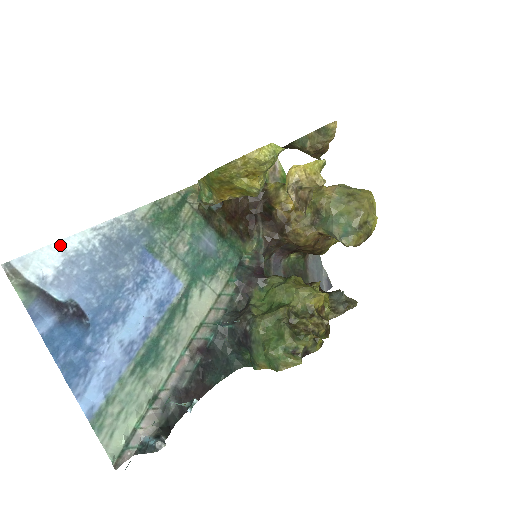
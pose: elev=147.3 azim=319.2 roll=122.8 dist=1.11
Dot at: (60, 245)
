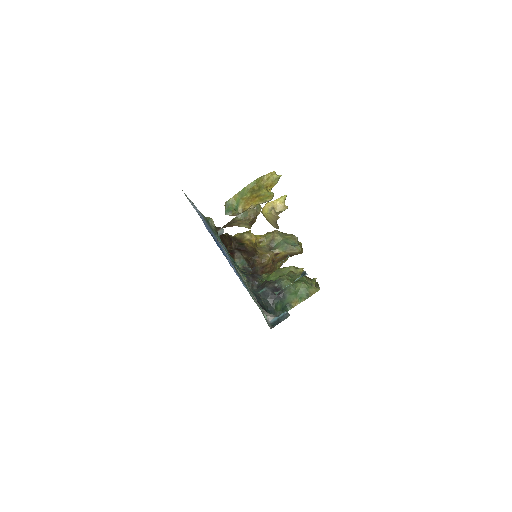
Dot at: (190, 200)
